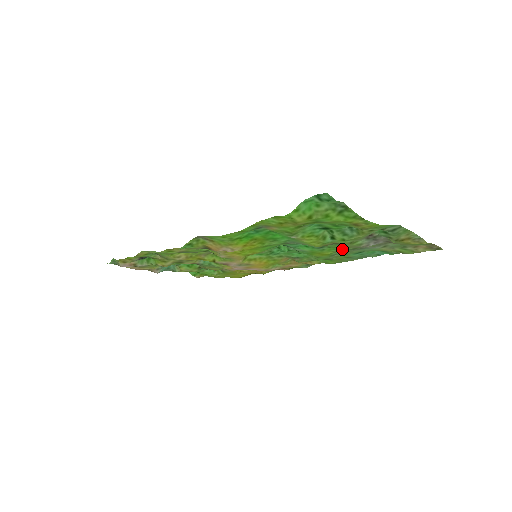
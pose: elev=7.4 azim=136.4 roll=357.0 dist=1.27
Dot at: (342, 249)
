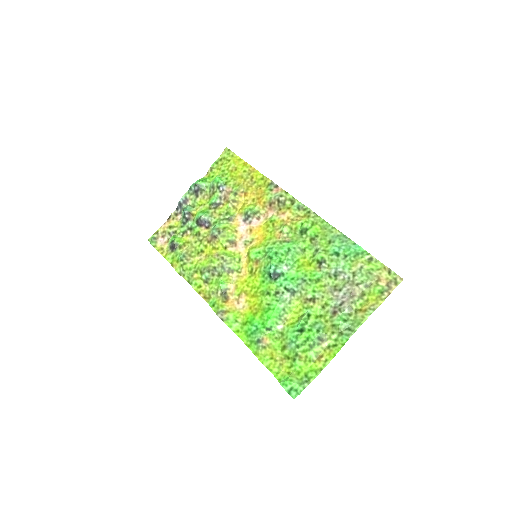
Dot at: (321, 270)
